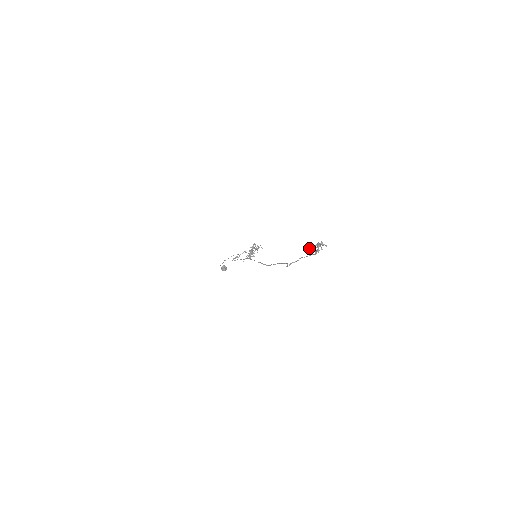
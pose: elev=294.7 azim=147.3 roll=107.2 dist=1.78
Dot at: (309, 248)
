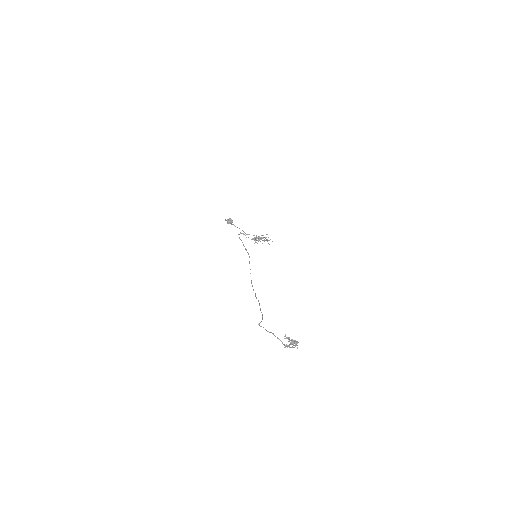
Dot at: (285, 336)
